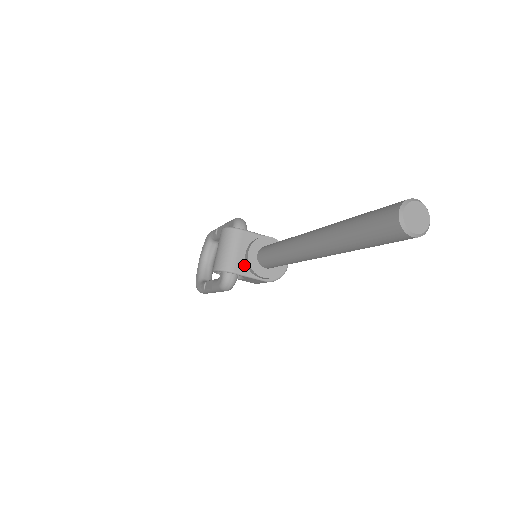
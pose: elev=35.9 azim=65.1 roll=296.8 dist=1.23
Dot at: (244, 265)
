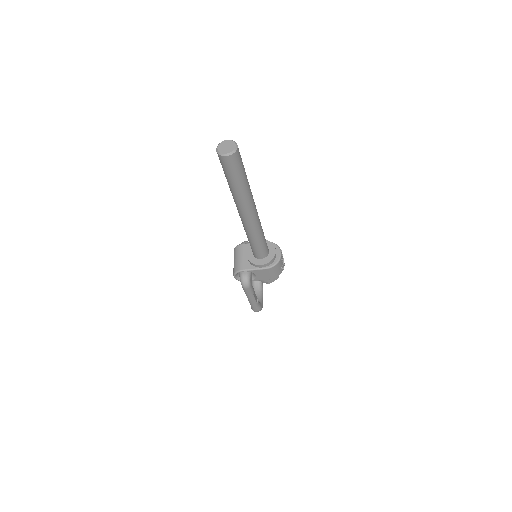
Dot at: (248, 264)
